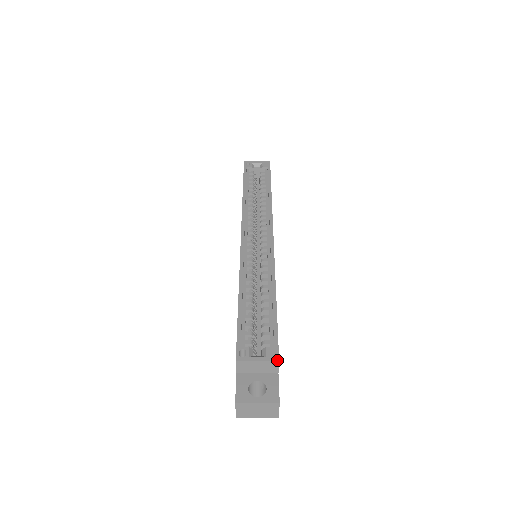
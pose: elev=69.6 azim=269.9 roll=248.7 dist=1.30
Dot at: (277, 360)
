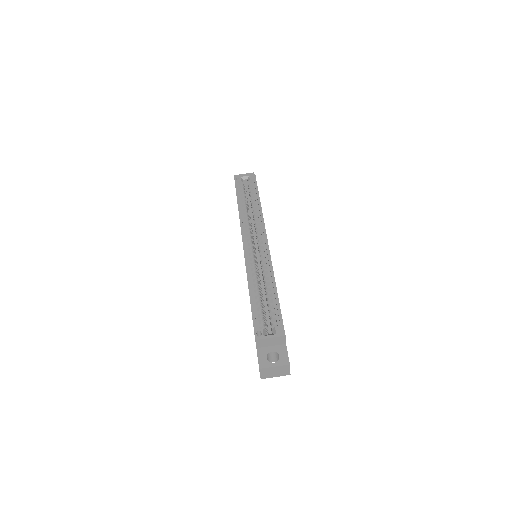
Dot at: (284, 335)
